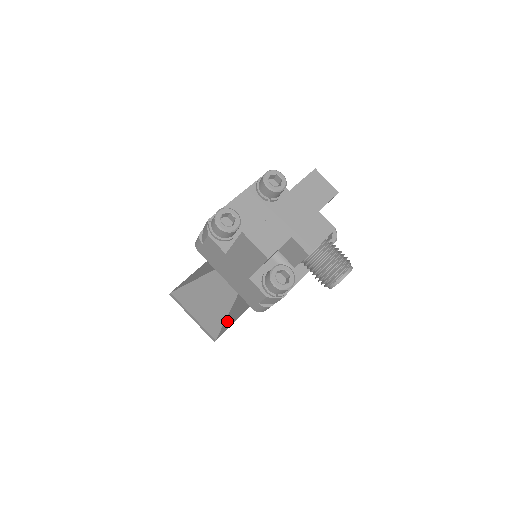
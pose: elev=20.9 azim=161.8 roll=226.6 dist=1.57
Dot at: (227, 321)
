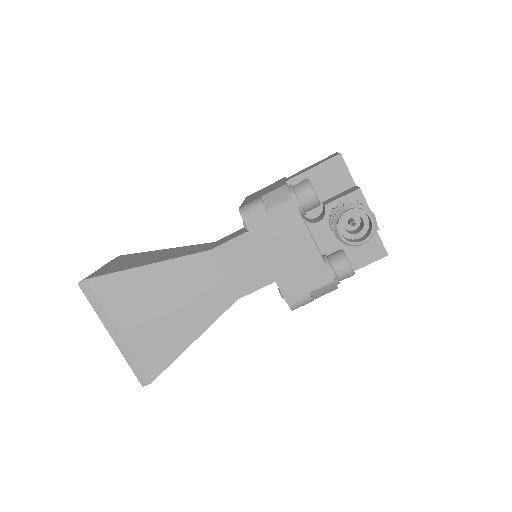
Dot at: (131, 278)
